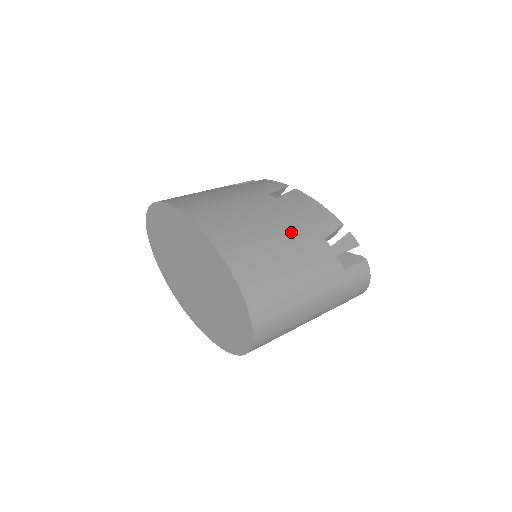
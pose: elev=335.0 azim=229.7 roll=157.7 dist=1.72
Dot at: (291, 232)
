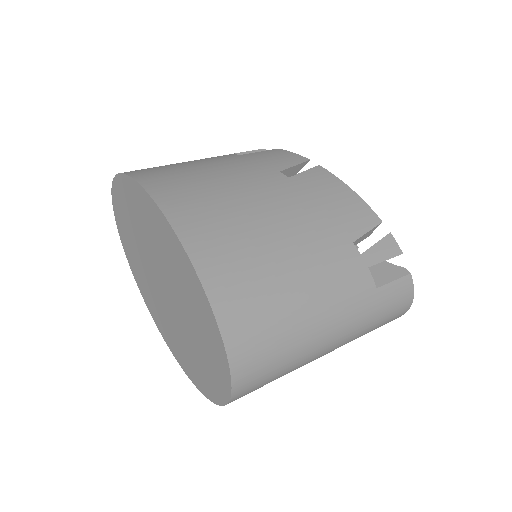
Dot at: (304, 231)
